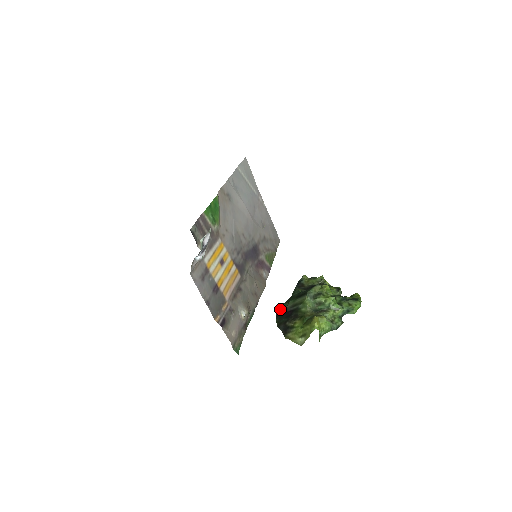
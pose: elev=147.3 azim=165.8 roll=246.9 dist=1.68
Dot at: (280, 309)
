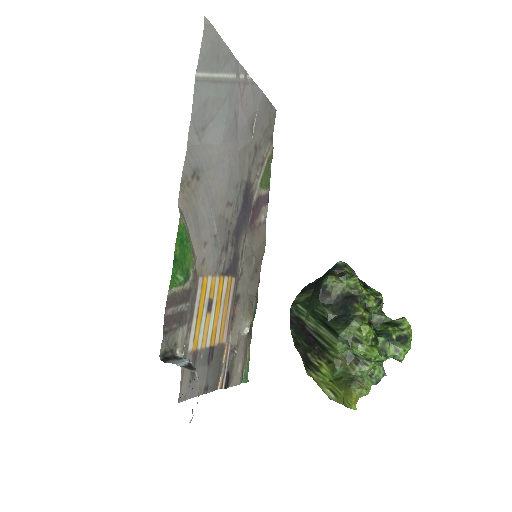
Dot at: (295, 312)
